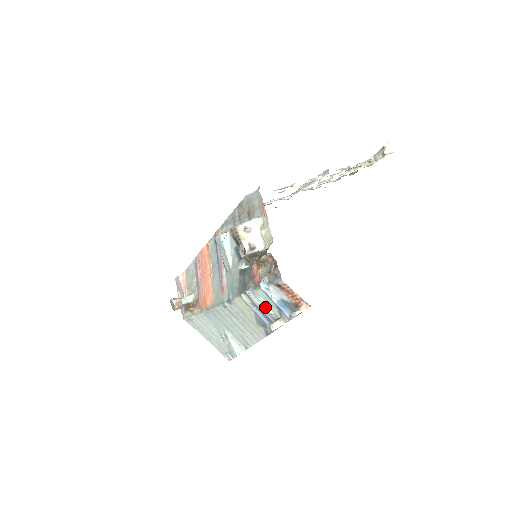
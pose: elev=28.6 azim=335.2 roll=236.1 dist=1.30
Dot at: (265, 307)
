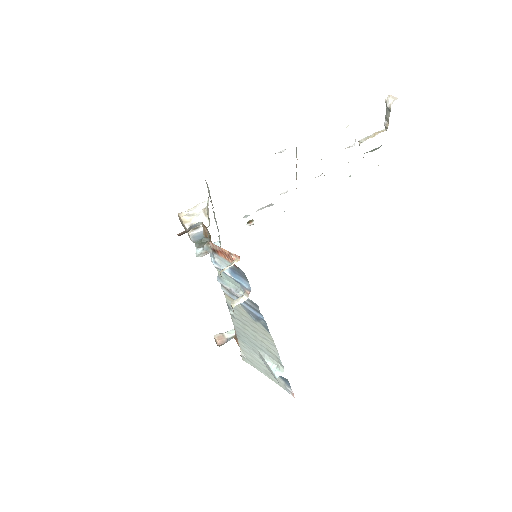
Dot at: (235, 290)
